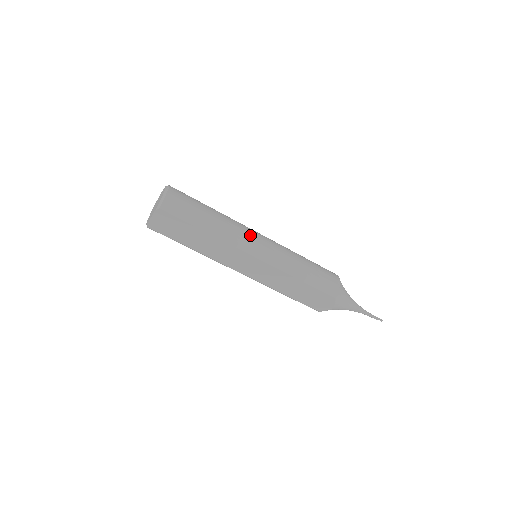
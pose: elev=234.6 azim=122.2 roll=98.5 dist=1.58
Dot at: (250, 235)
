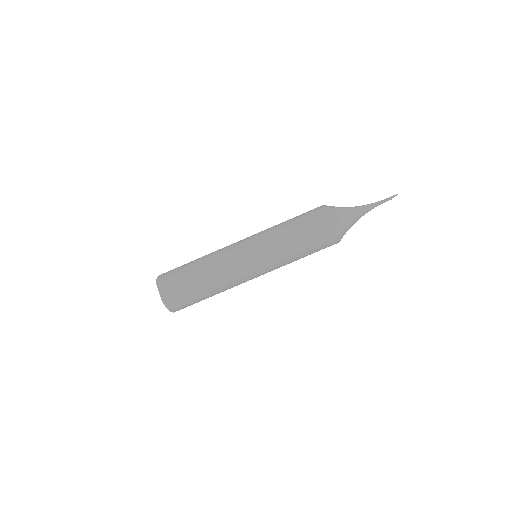
Dot at: occluded
